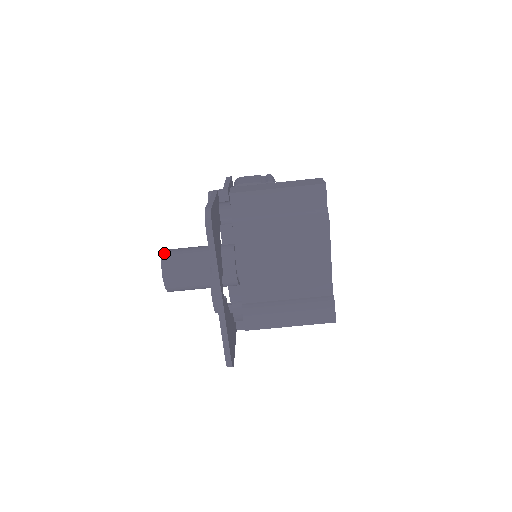
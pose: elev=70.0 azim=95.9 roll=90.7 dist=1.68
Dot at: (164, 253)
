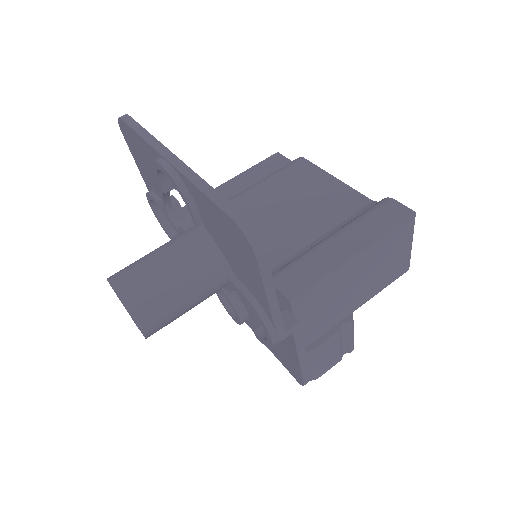
Dot at: occluded
